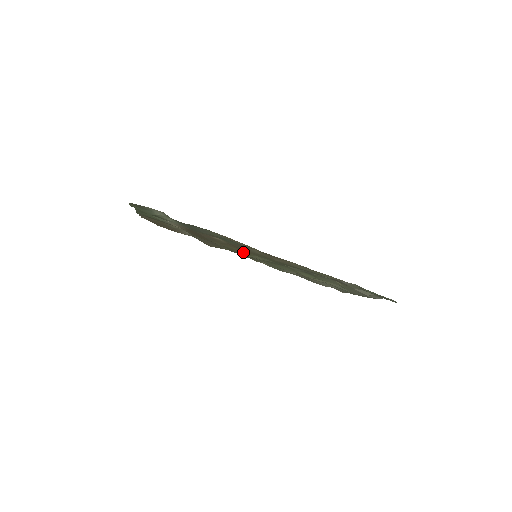
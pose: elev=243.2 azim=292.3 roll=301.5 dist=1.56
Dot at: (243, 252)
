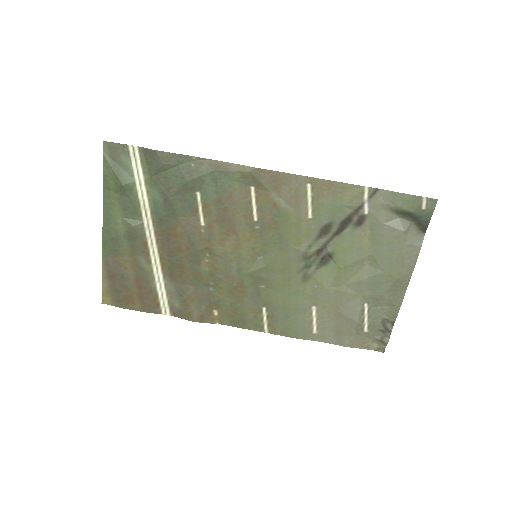
Dot at: (239, 252)
